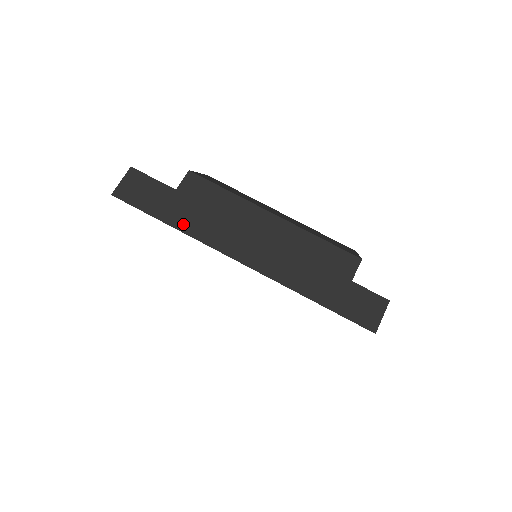
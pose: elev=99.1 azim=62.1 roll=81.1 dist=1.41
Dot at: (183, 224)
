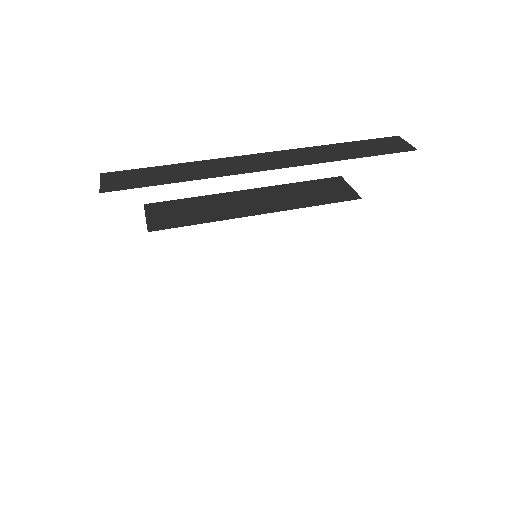
Dot at: (193, 176)
